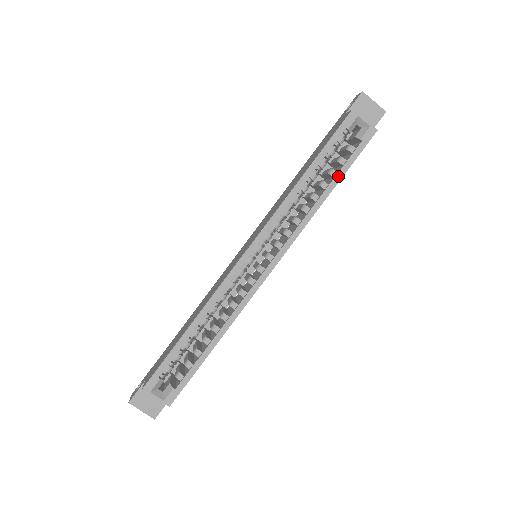
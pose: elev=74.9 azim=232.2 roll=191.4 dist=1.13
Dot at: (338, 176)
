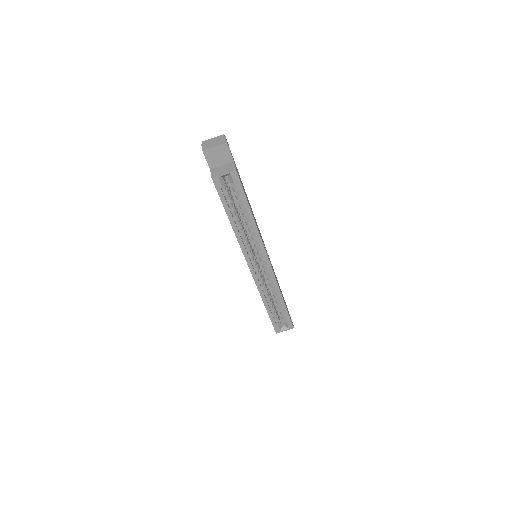
Dot at: (246, 207)
